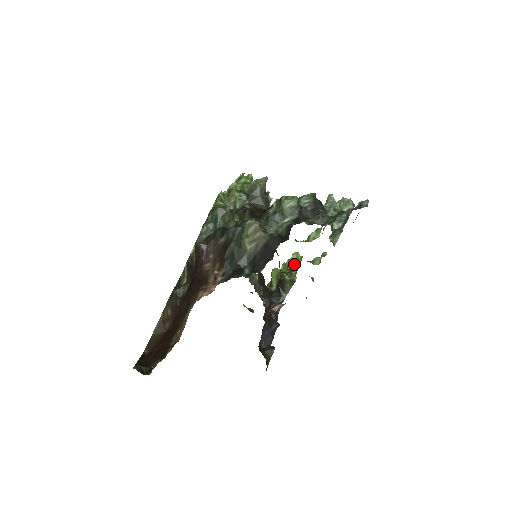
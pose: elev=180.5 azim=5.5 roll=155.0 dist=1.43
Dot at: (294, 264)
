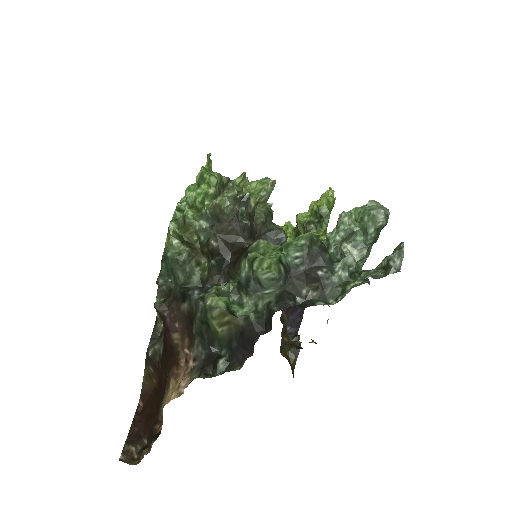
Dot at: (324, 209)
